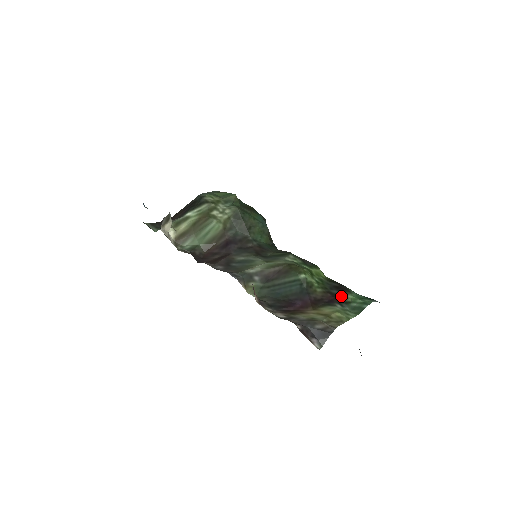
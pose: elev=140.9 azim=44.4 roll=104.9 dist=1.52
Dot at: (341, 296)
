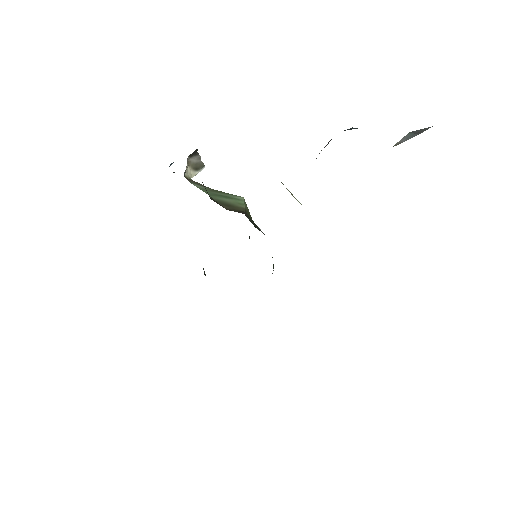
Dot at: occluded
